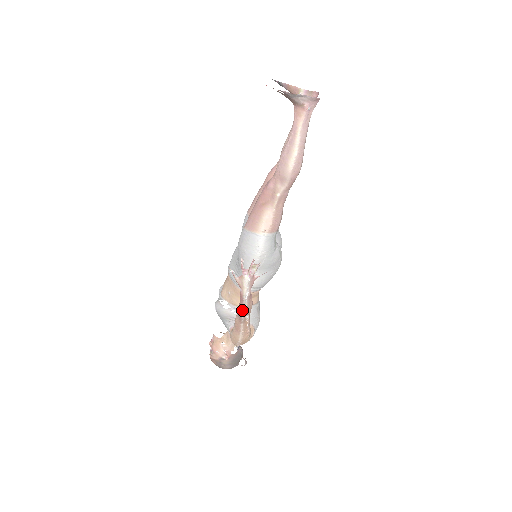
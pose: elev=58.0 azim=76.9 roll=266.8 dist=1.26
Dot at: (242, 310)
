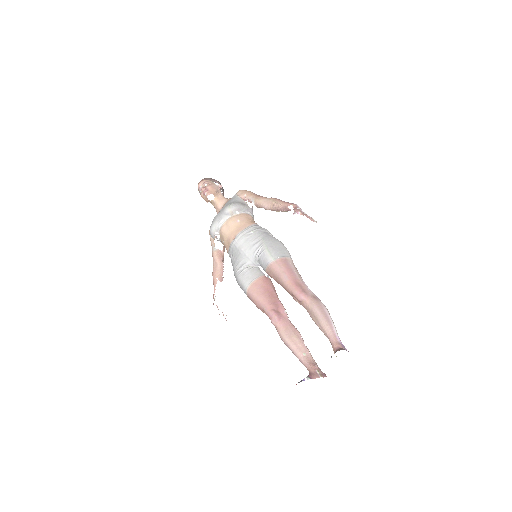
Dot at: (214, 281)
